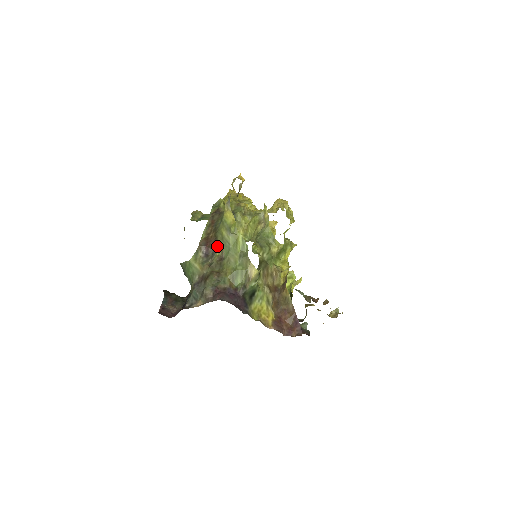
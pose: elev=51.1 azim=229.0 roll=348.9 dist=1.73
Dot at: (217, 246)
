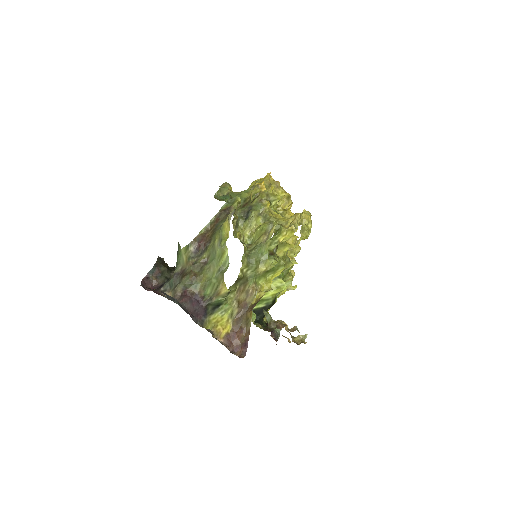
Dot at: (207, 248)
